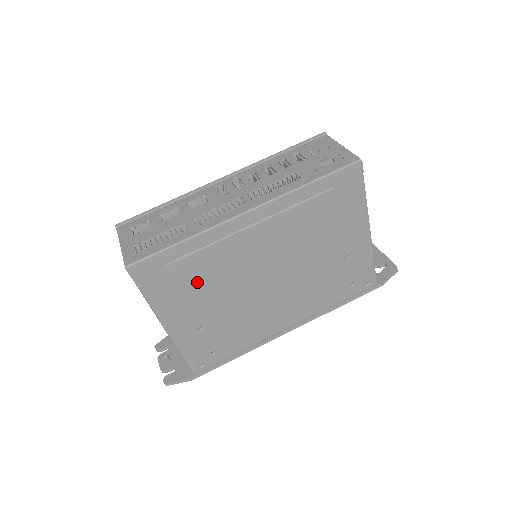
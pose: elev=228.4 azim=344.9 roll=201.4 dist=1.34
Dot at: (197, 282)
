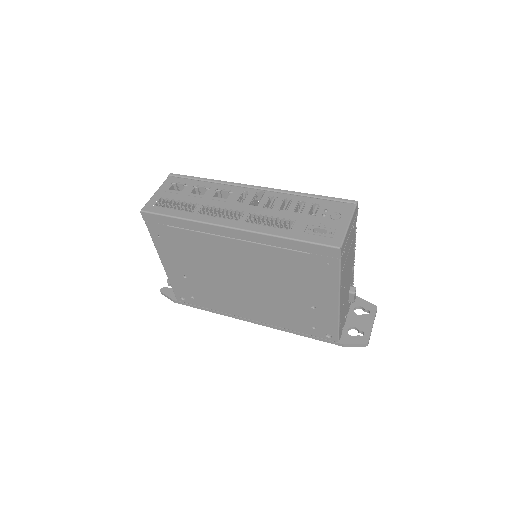
Dot at: (187, 248)
